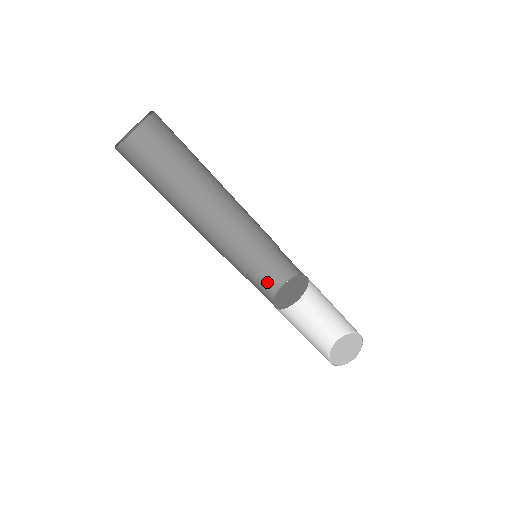
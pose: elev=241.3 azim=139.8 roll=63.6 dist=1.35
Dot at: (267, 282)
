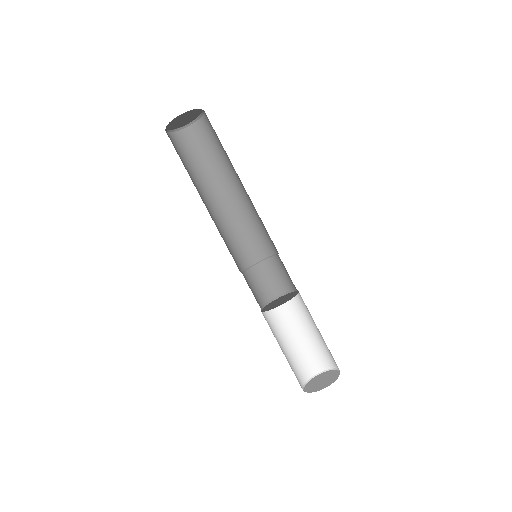
Dot at: (255, 295)
